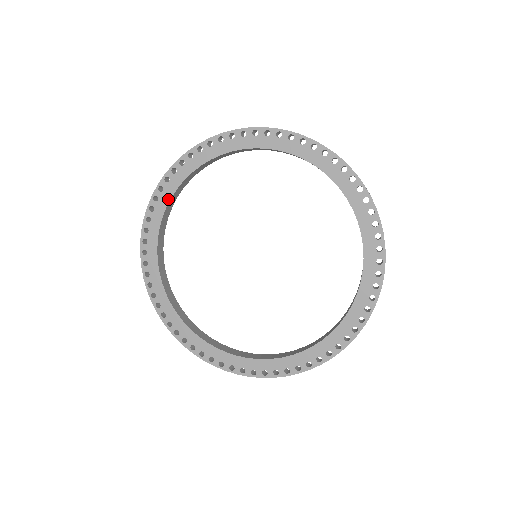
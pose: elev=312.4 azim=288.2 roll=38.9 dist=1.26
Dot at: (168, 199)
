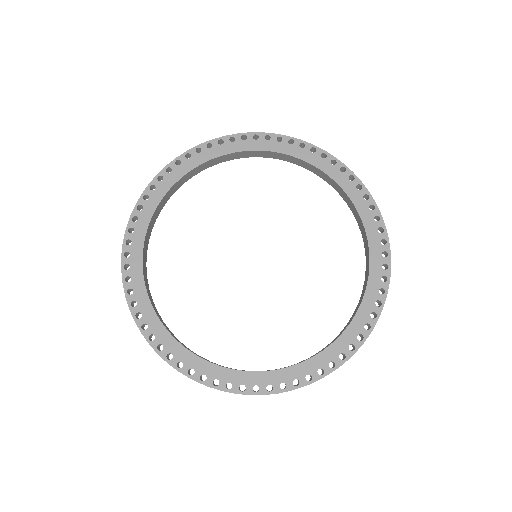
Dot at: (154, 207)
